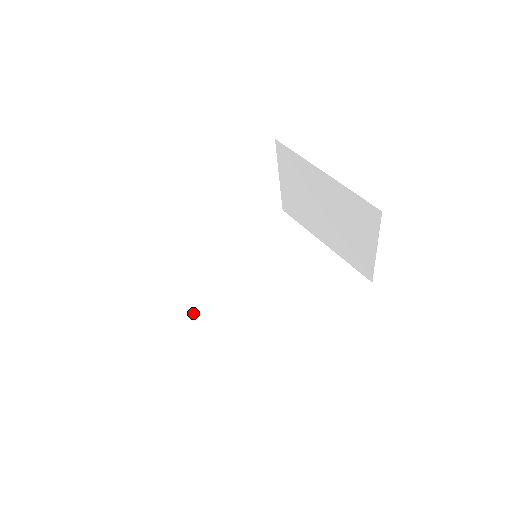
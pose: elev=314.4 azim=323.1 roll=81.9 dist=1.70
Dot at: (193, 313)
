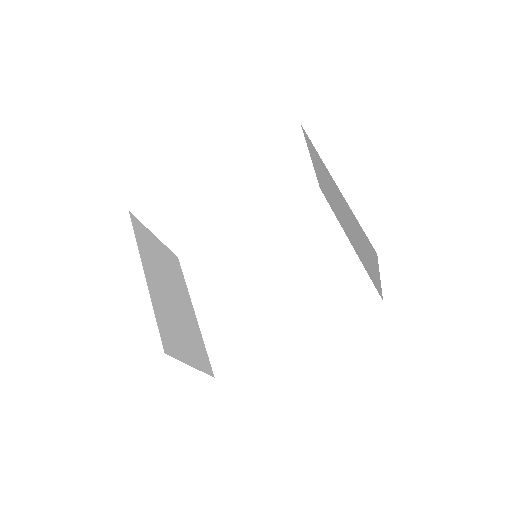
Dot at: (201, 290)
